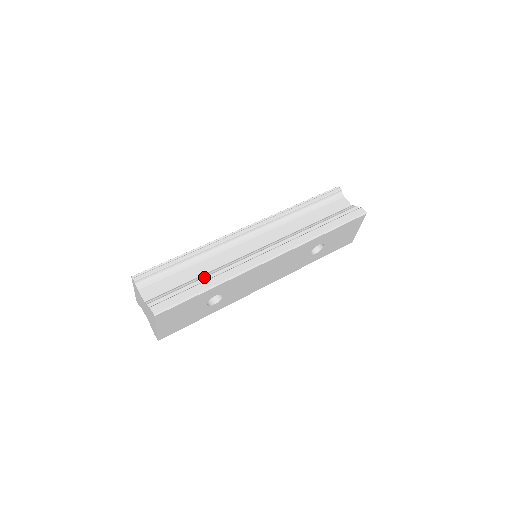
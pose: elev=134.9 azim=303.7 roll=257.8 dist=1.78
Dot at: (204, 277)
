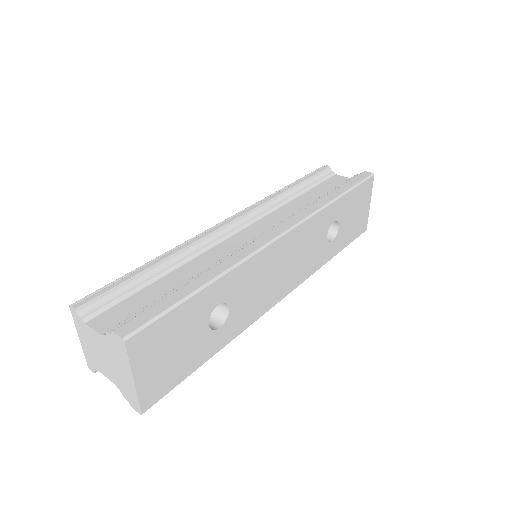
Dot at: (192, 277)
